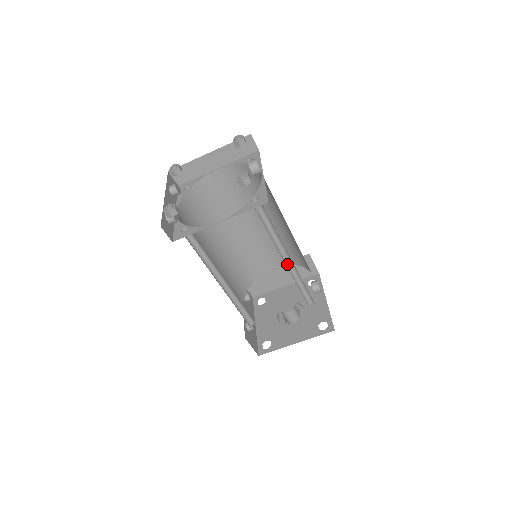
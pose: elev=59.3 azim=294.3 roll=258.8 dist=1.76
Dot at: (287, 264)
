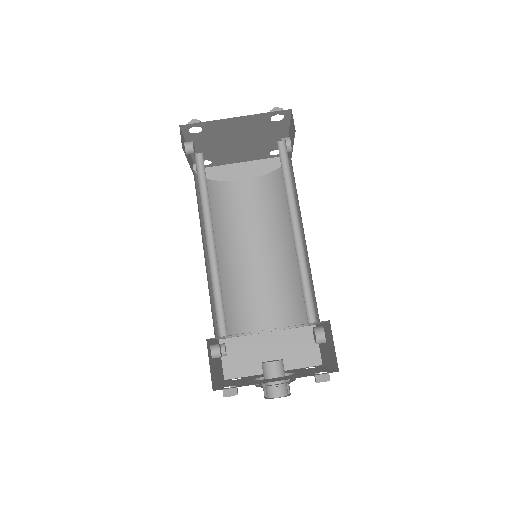
Dot at: (294, 240)
